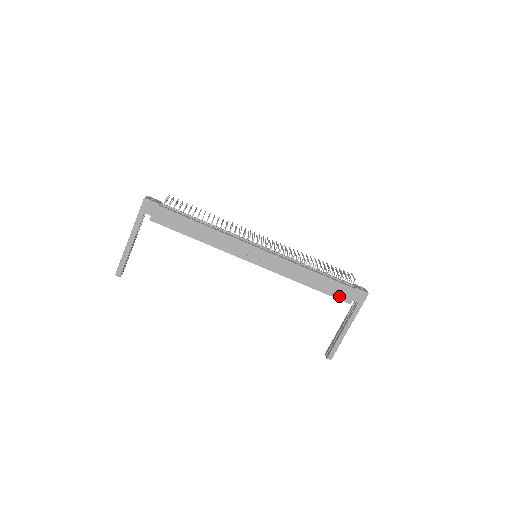
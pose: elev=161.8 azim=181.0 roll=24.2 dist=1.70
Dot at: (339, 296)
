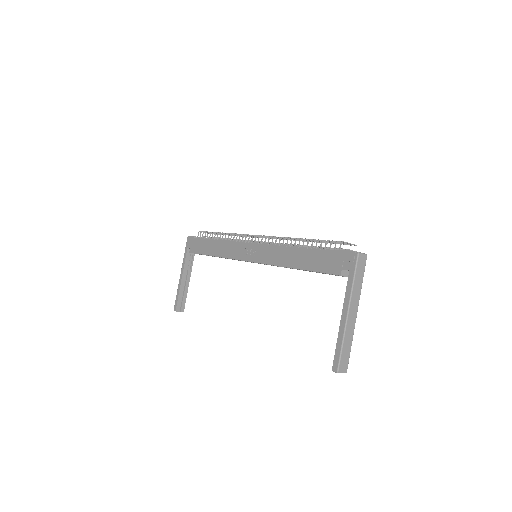
Dot at: (326, 269)
